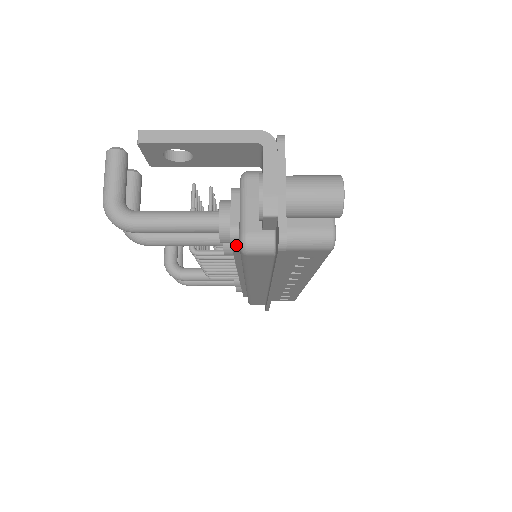
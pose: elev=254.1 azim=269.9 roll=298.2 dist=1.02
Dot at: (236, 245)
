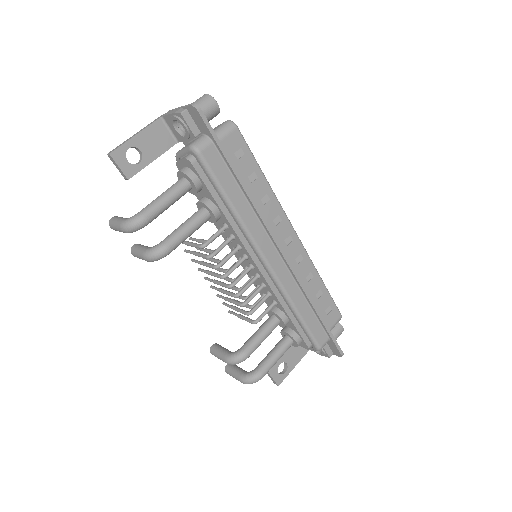
Dot at: (198, 169)
